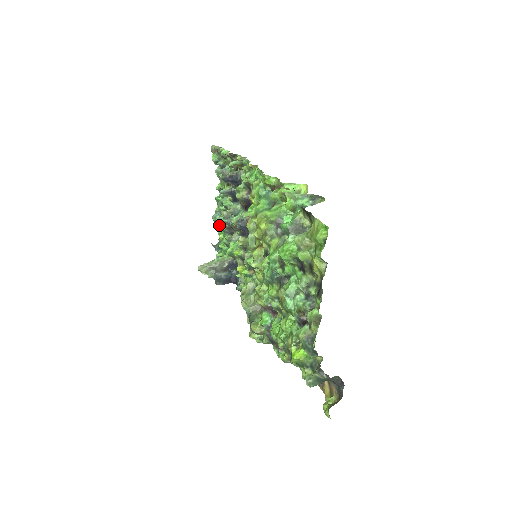
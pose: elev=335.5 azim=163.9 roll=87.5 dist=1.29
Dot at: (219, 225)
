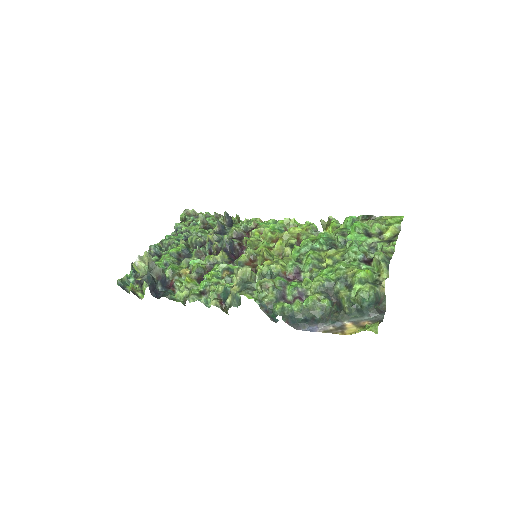
Dot at: (153, 254)
